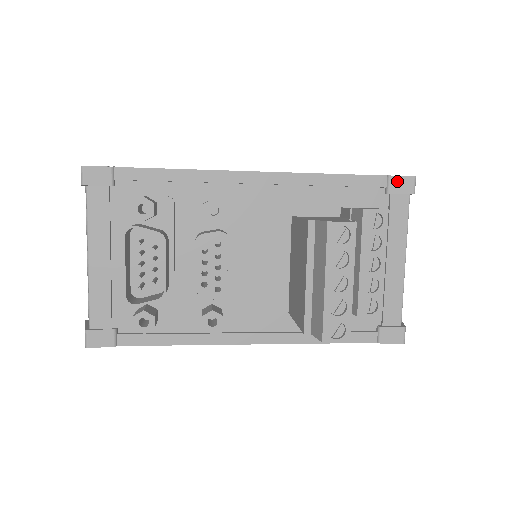
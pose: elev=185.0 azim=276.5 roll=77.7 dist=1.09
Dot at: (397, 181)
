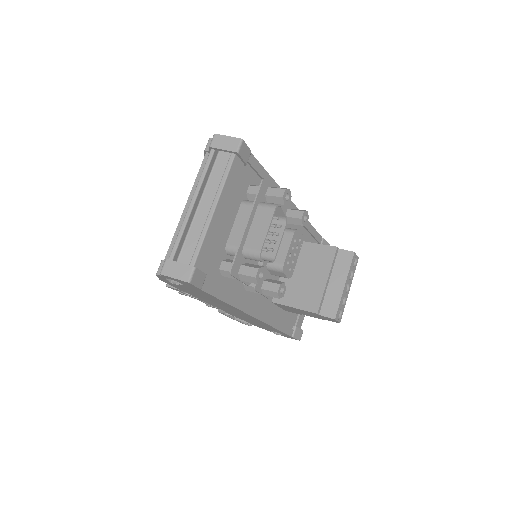
Dot at: (325, 243)
